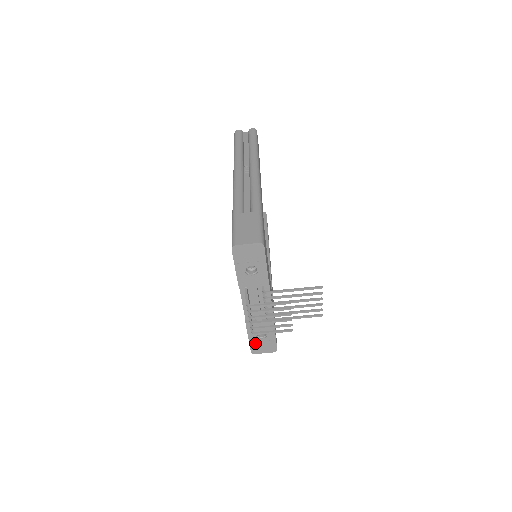
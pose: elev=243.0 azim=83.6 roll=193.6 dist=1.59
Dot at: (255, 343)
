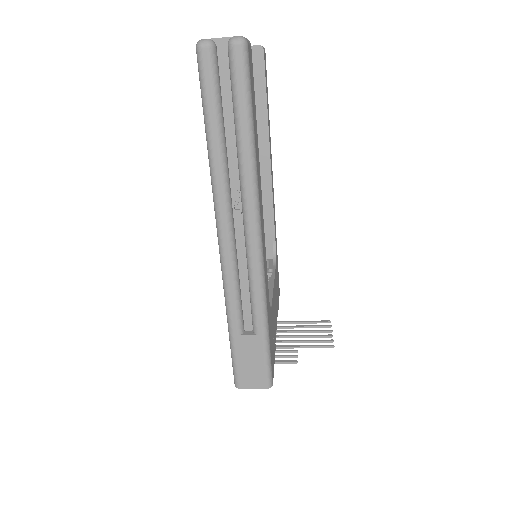
Dot at: occluded
